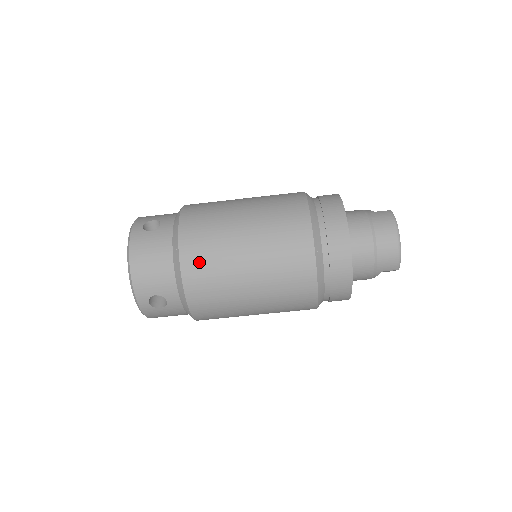
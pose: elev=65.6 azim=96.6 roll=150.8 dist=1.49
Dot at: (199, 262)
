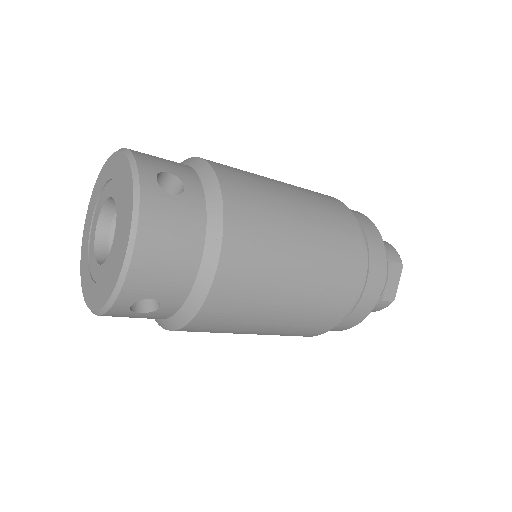
Dot at: occluded
